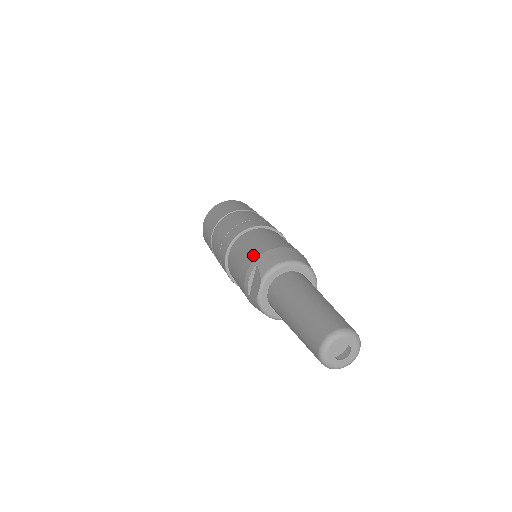
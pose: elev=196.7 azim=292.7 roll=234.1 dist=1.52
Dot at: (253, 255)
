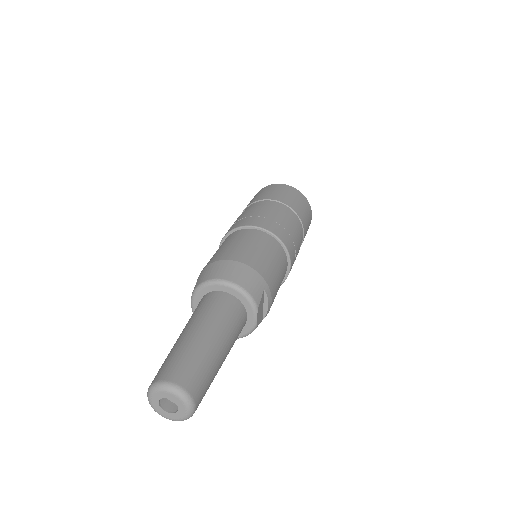
Dot at: occluded
